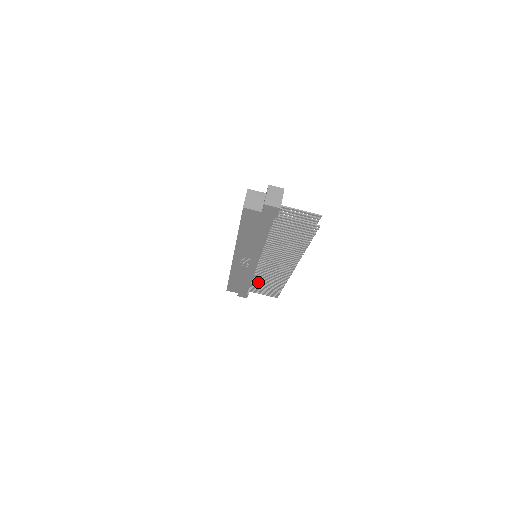
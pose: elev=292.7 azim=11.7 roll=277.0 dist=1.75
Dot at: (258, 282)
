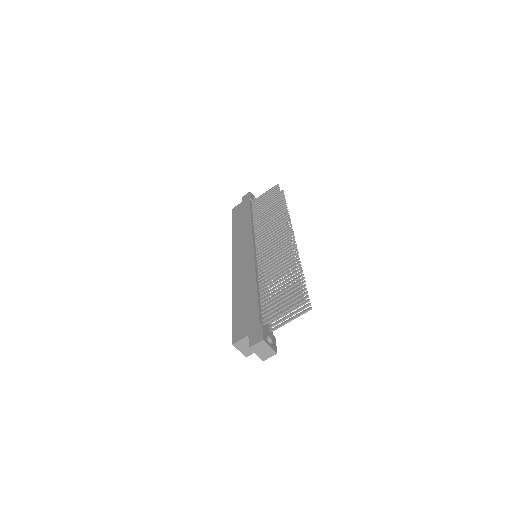
Dot at: occluded
